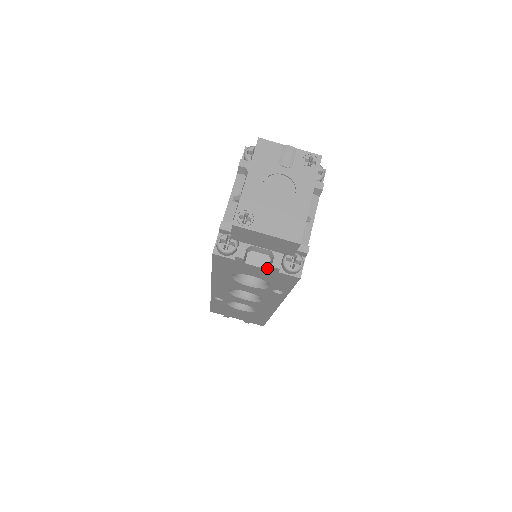
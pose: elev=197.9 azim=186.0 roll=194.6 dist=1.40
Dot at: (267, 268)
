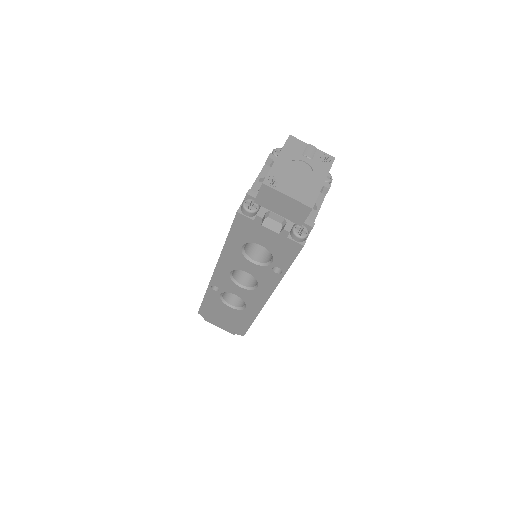
Dot at: (278, 233)
